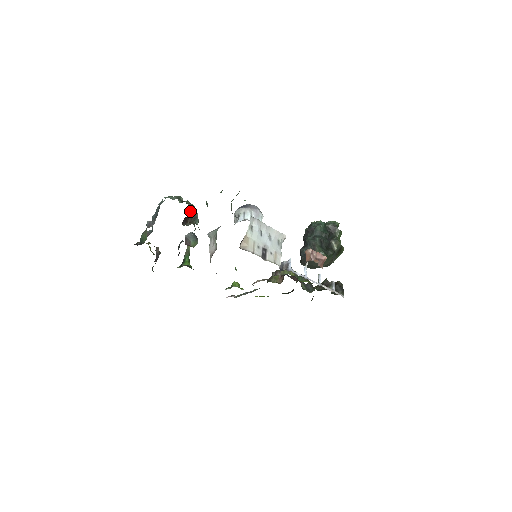
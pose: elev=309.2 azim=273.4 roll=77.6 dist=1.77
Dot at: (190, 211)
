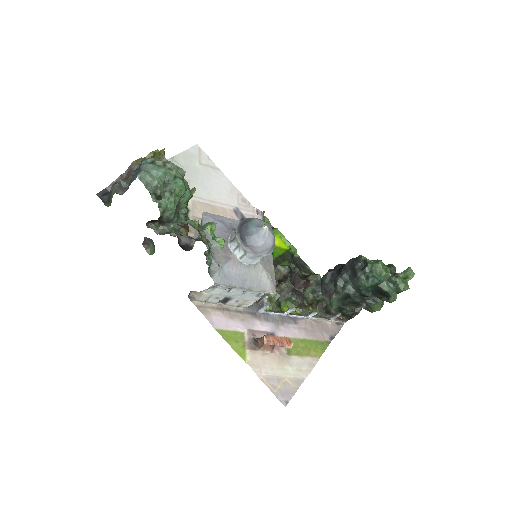
Dot at: (160, 217)
